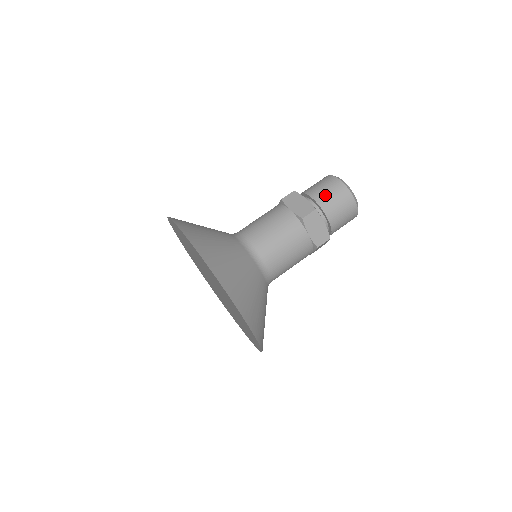
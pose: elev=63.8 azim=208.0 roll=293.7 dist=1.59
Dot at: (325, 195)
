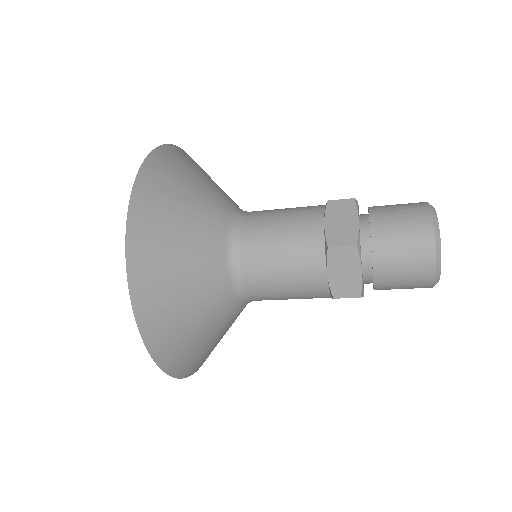
Dot at: (391, 231)
